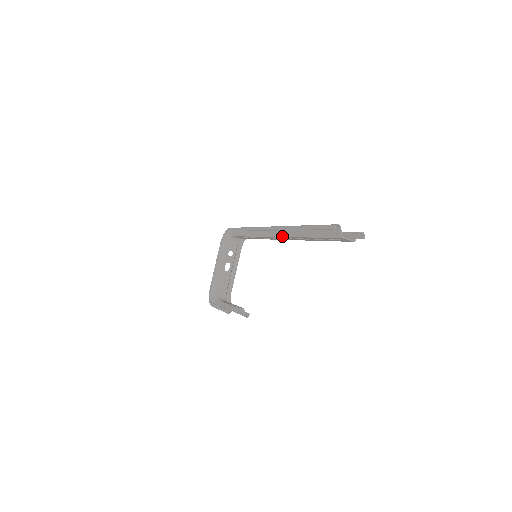
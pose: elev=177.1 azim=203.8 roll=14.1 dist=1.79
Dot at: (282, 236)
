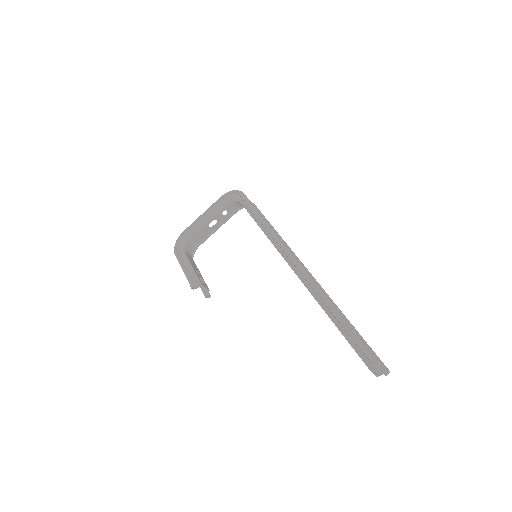
Dot at: (303, 282)
